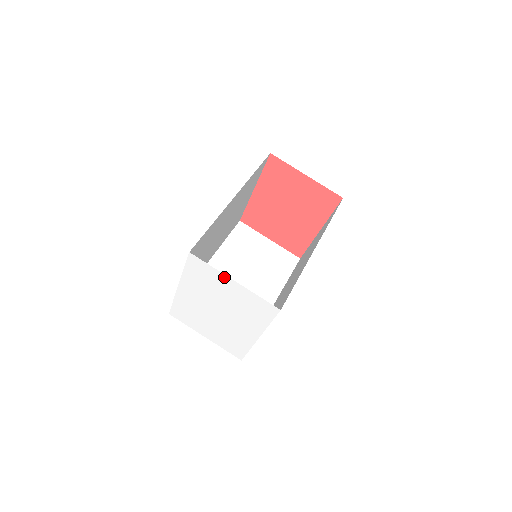
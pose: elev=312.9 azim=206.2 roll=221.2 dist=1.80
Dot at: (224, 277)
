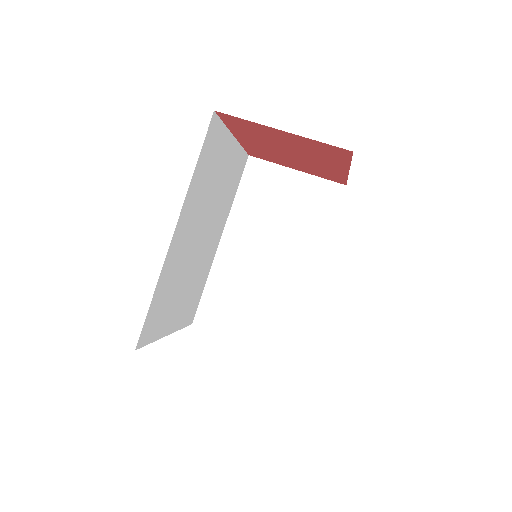
Dot at: occluded
